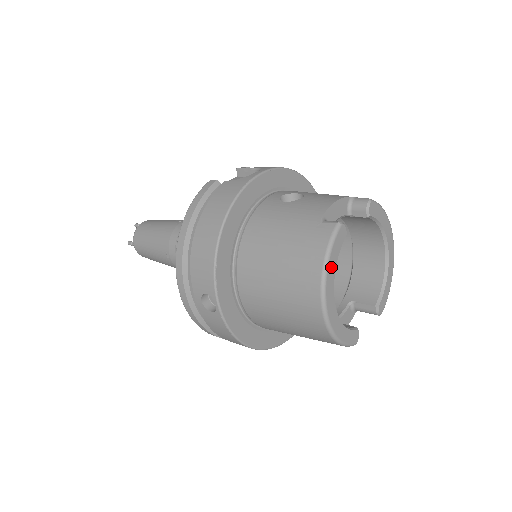
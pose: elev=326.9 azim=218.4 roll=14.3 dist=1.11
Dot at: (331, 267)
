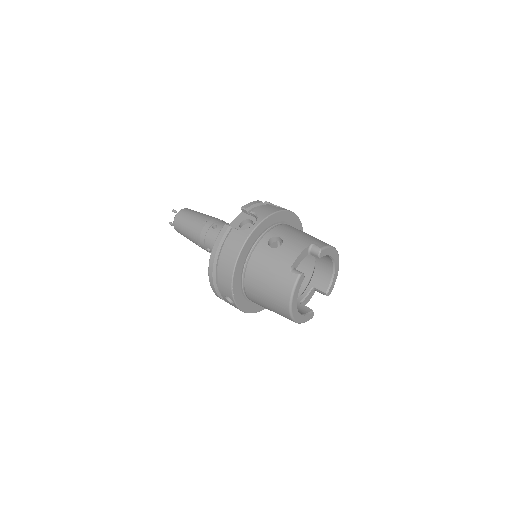
Dot at: (295, 297)
